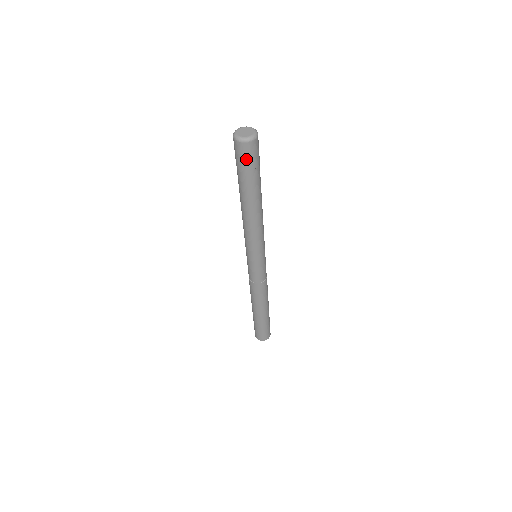
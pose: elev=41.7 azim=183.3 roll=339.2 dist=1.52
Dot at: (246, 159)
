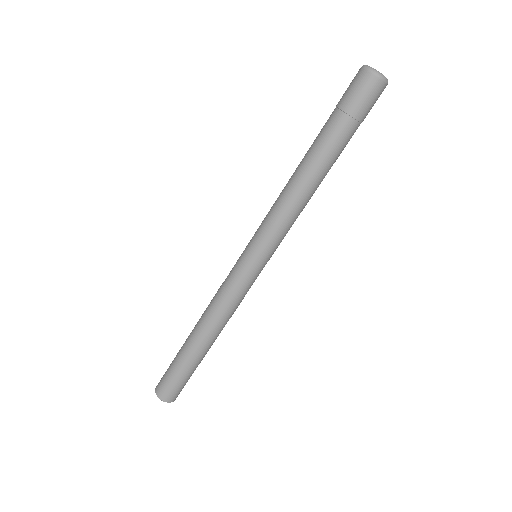
Dot at: (366, 103)
